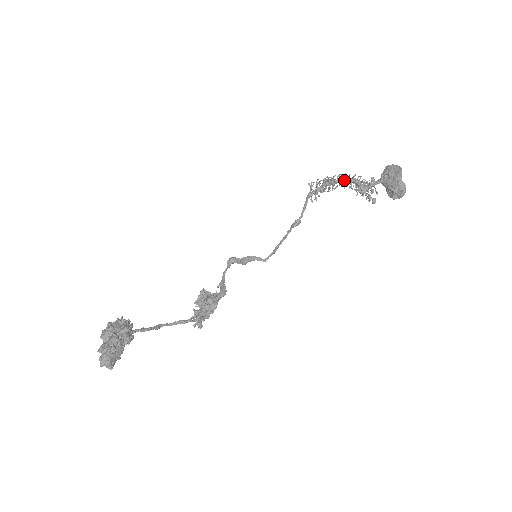
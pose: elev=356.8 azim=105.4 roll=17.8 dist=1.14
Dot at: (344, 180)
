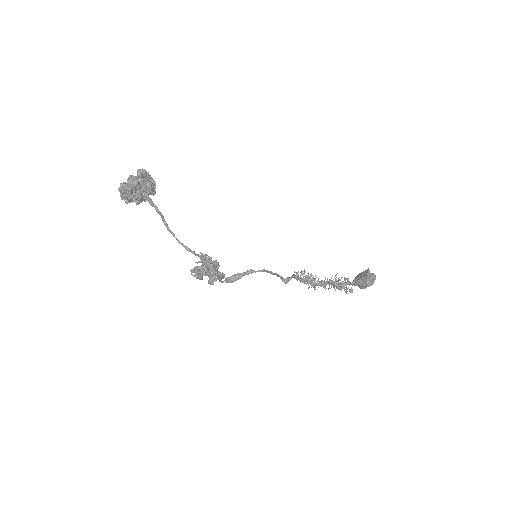
Dot at: (323, 282)
